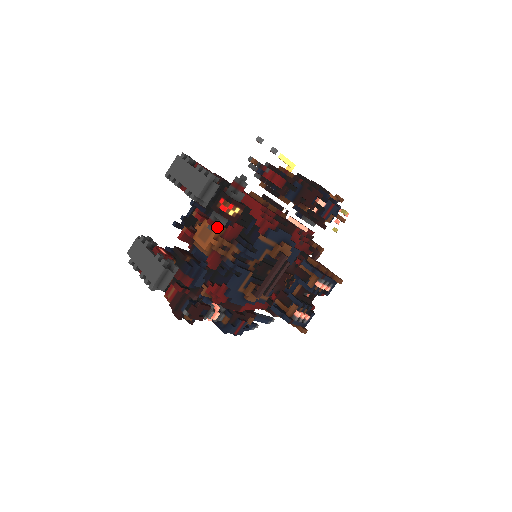
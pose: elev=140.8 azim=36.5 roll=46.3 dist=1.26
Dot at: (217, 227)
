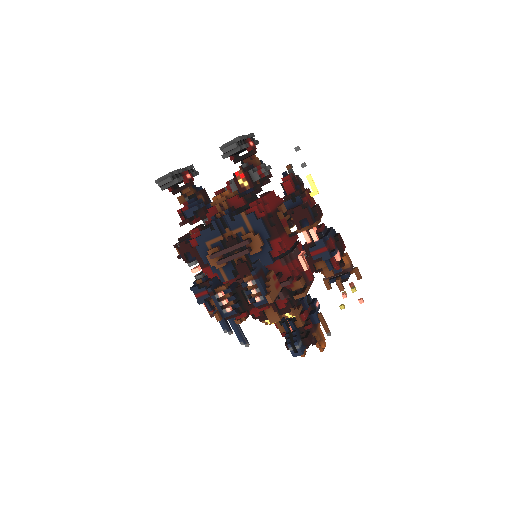
Dot at: (228, 187)
